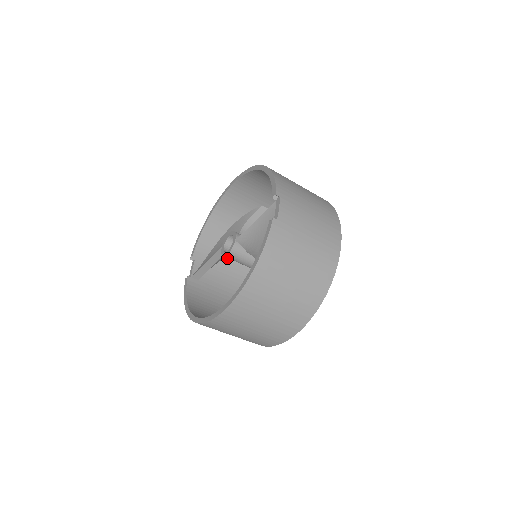
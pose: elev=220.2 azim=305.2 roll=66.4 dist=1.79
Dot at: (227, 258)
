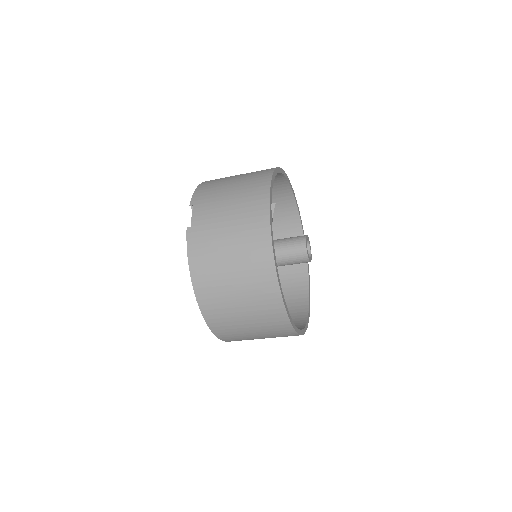
Dot at: occluded
